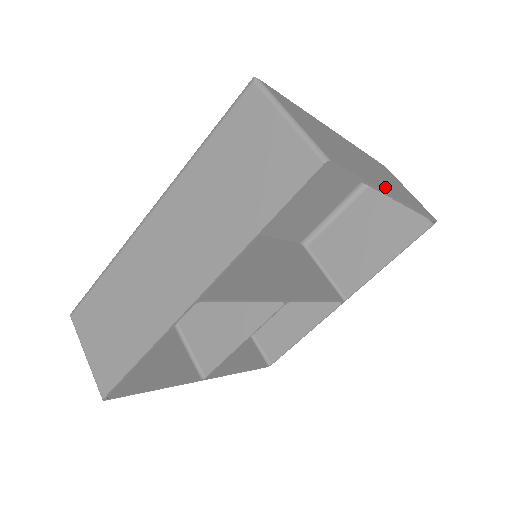
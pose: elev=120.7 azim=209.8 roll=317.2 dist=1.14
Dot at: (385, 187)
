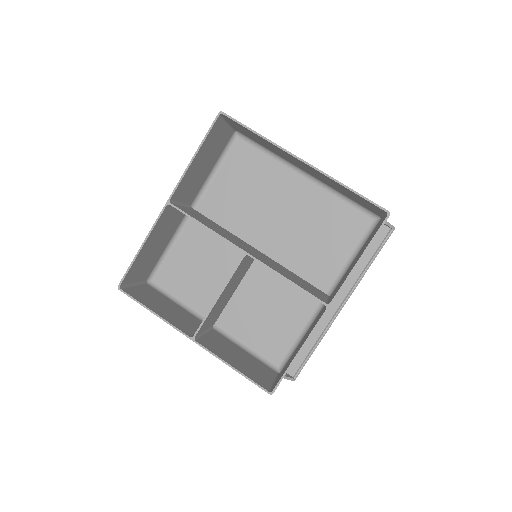
Dot at: occluded
